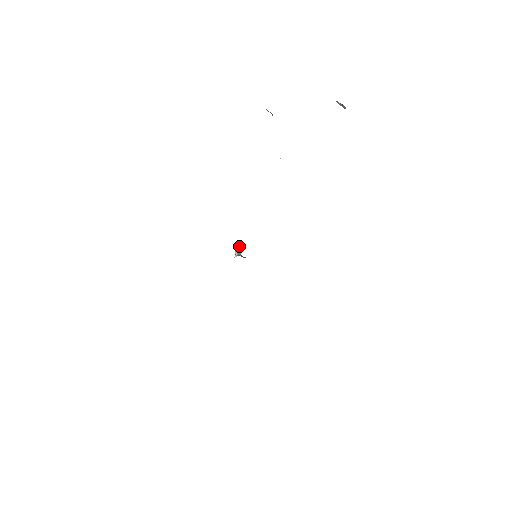
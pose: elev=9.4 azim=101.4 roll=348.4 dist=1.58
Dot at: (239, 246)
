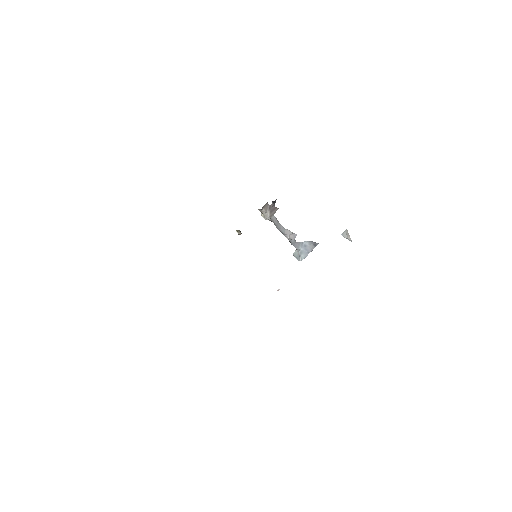
Dot at: (240, 231)
